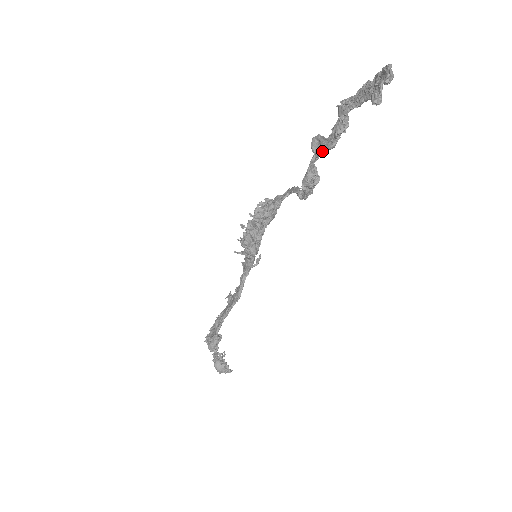
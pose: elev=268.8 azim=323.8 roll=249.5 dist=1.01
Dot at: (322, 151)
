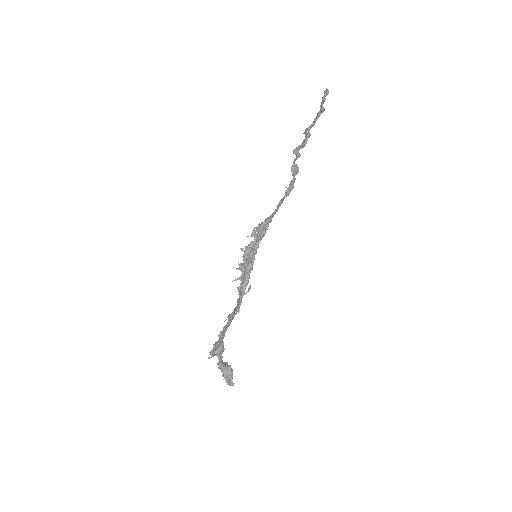
Dot at: (298, 156)
